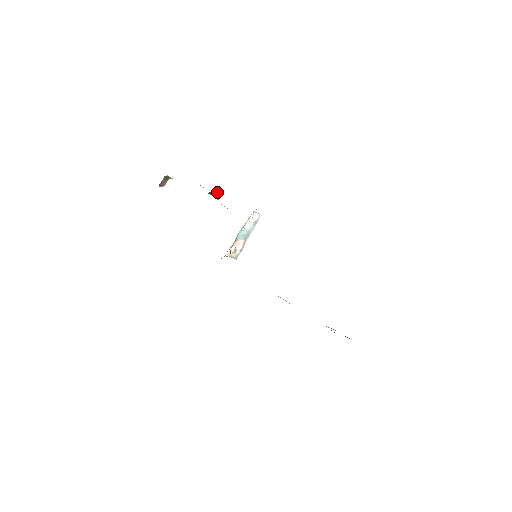
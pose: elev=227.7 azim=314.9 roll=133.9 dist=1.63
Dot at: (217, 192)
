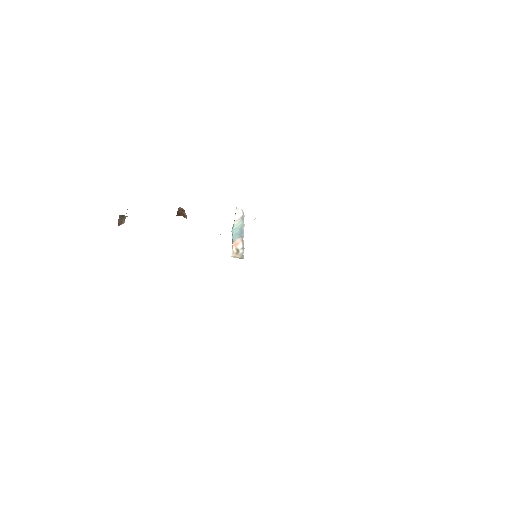
Dot at: (183, 212)
